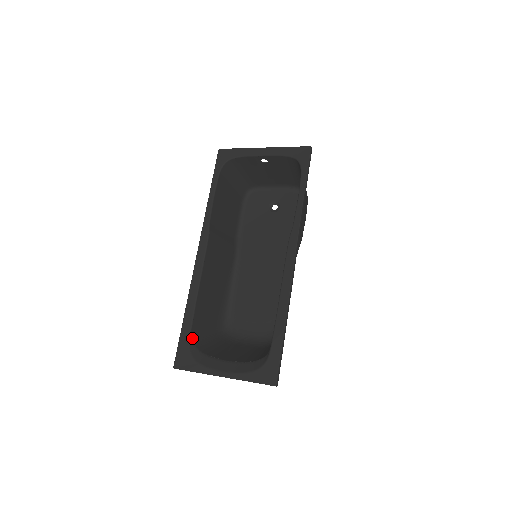
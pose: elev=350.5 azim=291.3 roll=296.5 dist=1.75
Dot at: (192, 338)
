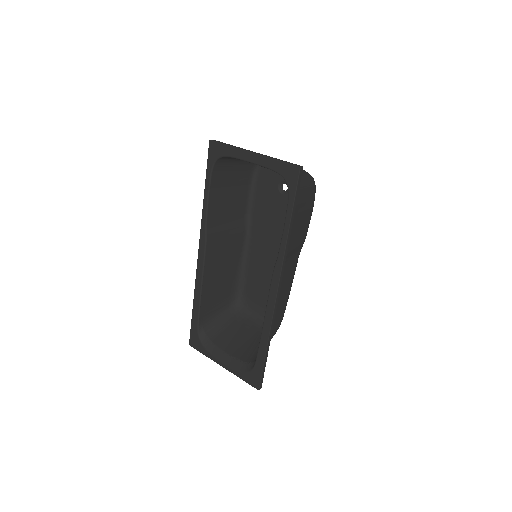
Dot at: (201, 326)
